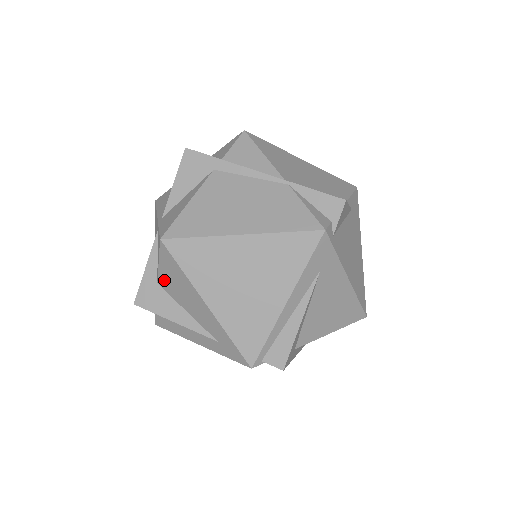
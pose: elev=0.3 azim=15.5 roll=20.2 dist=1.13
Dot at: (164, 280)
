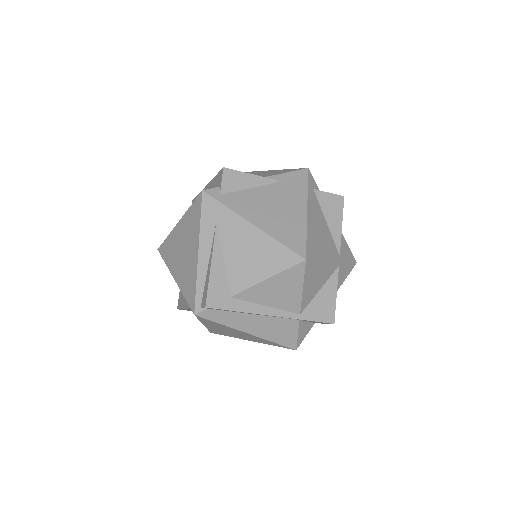
Dot at: occluded
